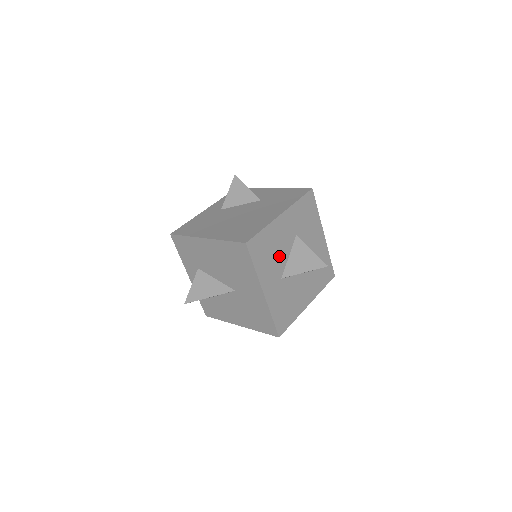
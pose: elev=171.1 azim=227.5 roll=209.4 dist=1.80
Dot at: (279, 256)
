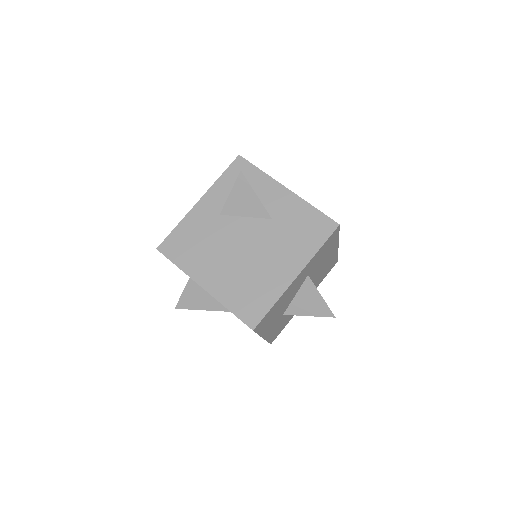
Dot at: (285, 304)
